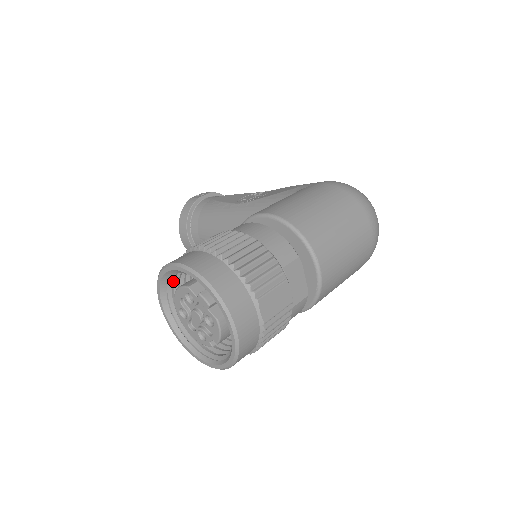
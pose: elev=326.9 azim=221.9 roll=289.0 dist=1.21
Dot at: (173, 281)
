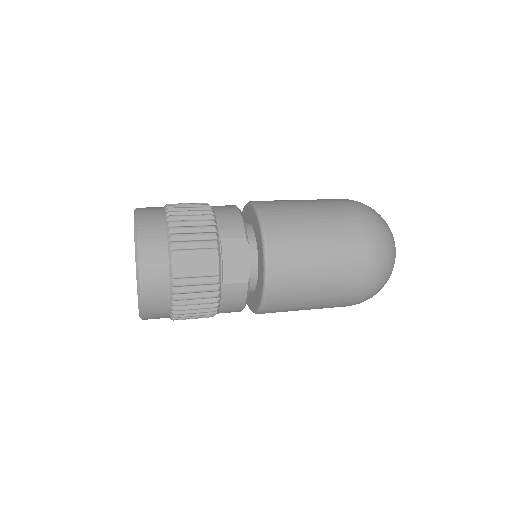
Dot at: occluded
